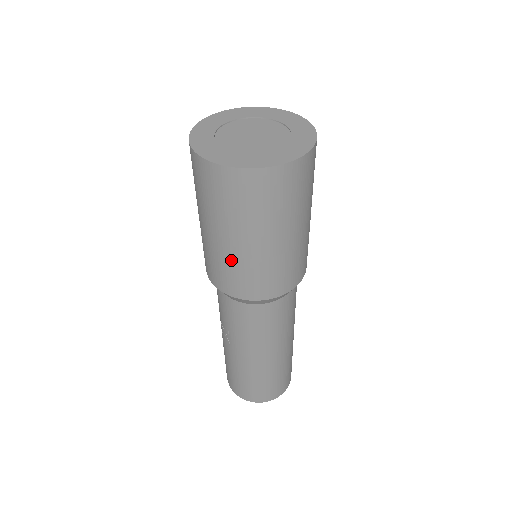
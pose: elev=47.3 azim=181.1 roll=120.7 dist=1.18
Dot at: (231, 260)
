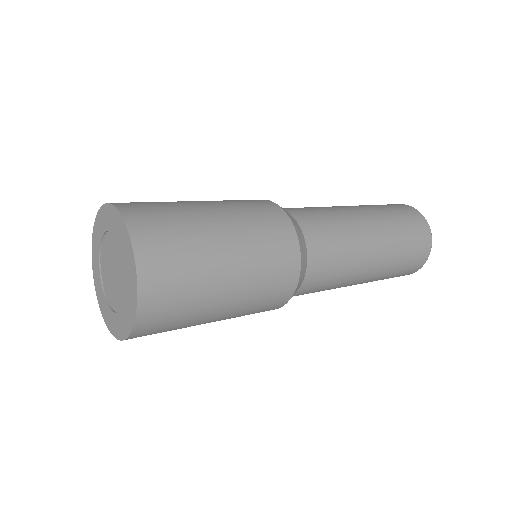
Dot at: occluded
